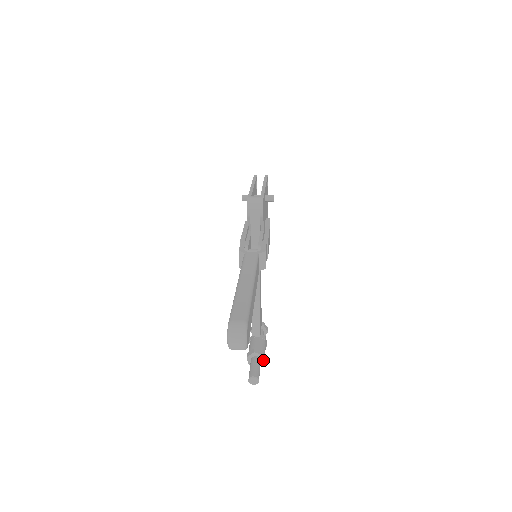
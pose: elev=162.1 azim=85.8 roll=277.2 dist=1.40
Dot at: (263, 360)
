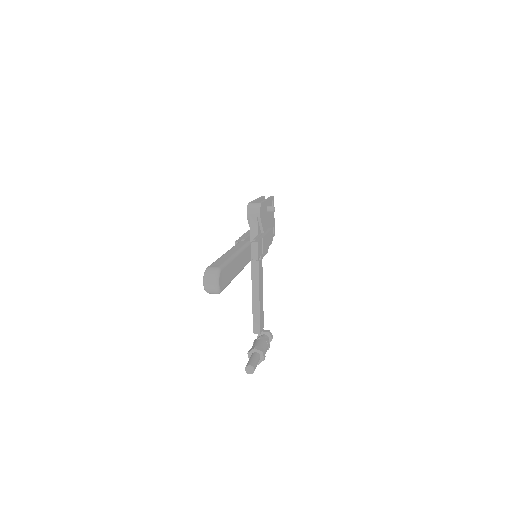
Dot at: (262, 357)
